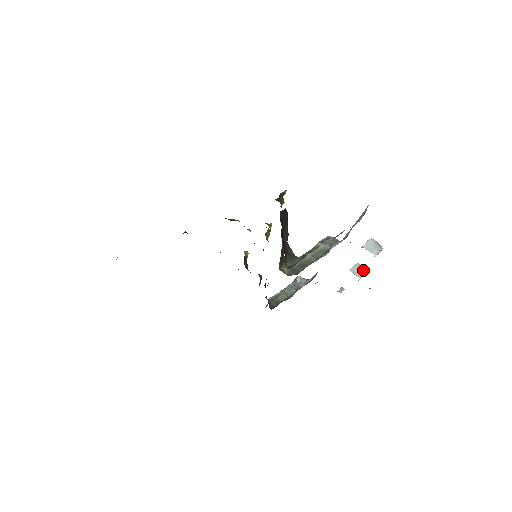
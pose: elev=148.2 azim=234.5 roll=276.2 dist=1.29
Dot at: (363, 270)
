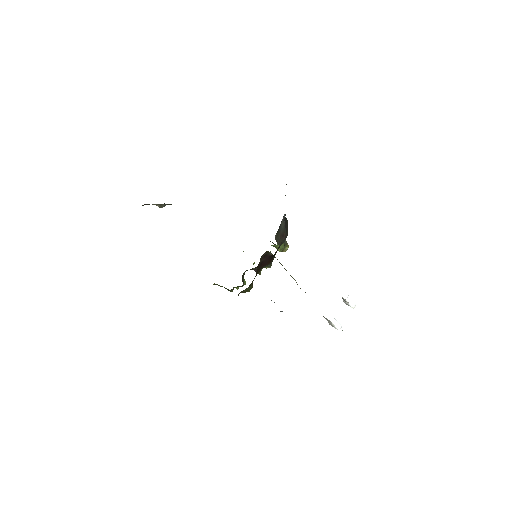
Dot at: (338, 322)
